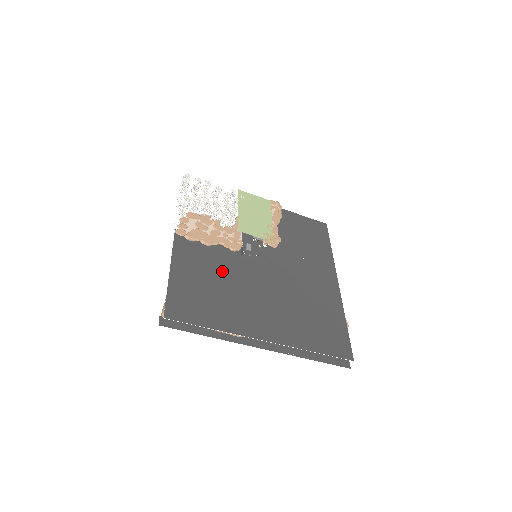
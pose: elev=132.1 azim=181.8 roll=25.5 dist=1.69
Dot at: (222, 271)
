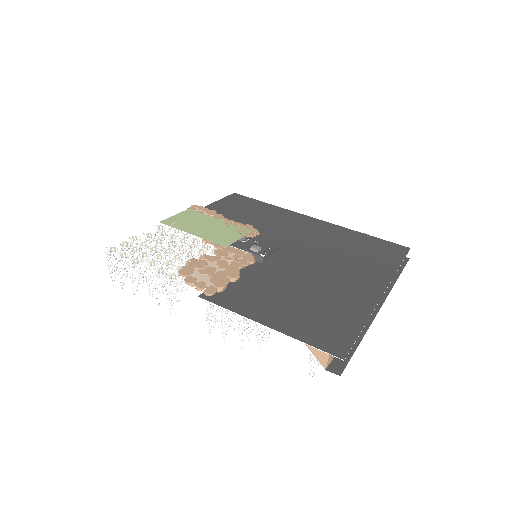
Dot at: (279, 285)
